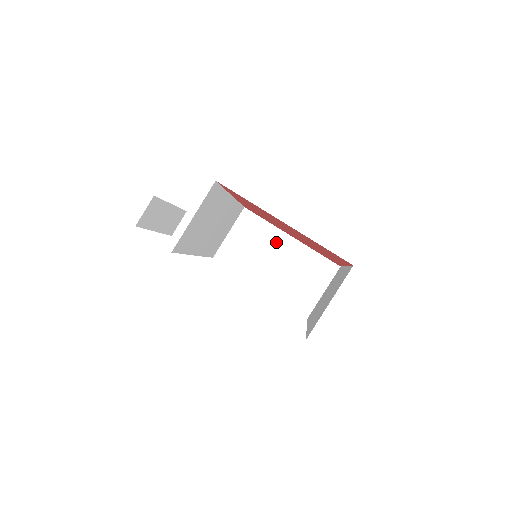
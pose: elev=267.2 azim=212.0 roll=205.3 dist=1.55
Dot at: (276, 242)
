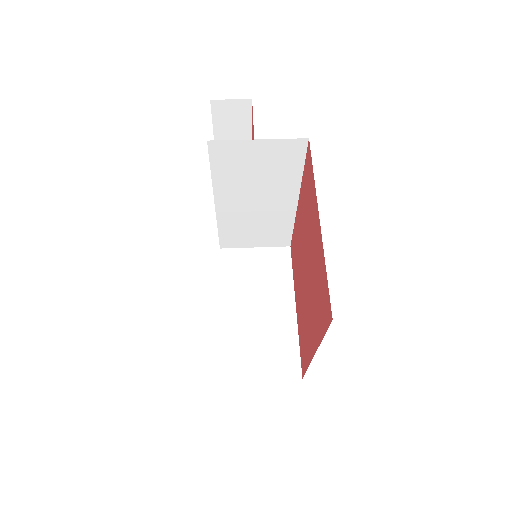
Dot at: (279, 296)
